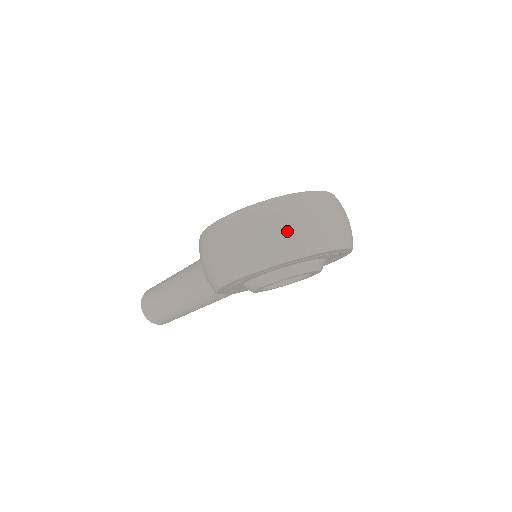
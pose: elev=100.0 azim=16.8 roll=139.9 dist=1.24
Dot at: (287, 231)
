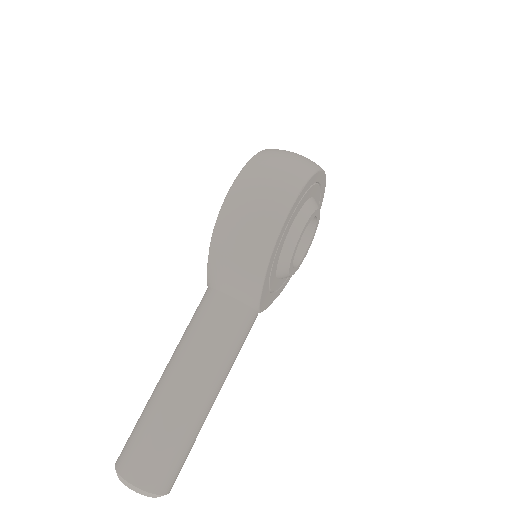
Dot at: (297, 155)
